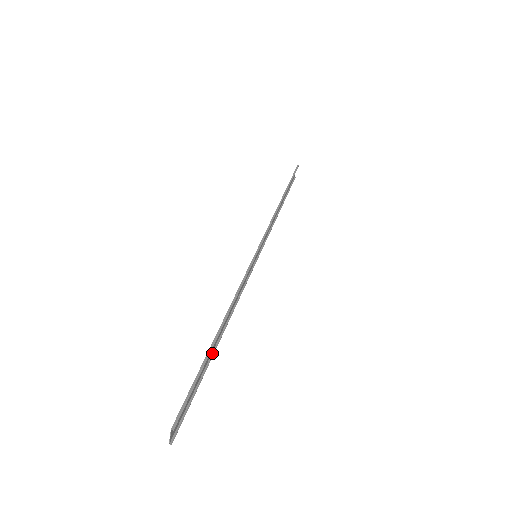
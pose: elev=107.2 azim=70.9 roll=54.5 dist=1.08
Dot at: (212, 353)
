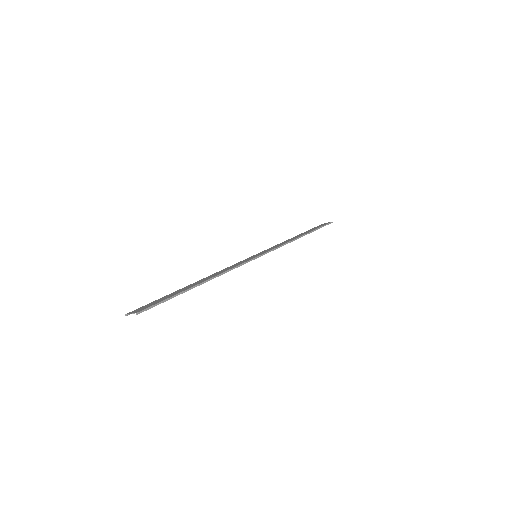
Dot at: occluded
